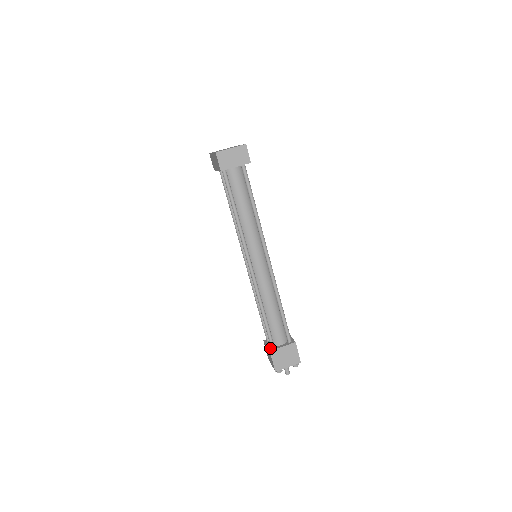
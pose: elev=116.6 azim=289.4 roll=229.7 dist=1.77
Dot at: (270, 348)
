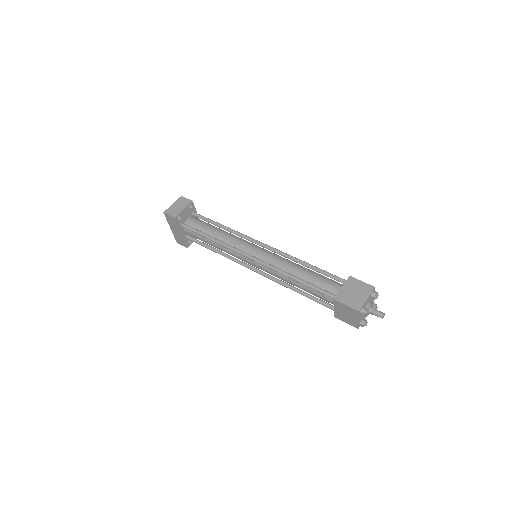
Dot at: (334, 300)
